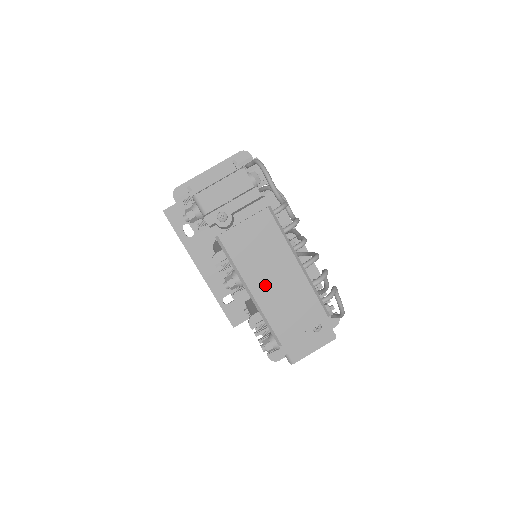
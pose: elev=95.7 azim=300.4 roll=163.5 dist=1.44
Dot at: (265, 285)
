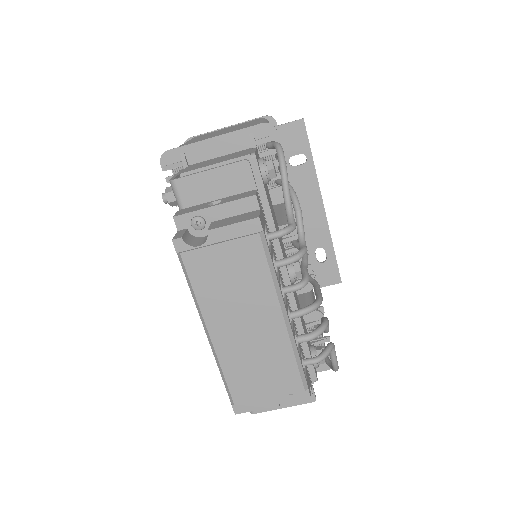
Dot at: (230, 331)
